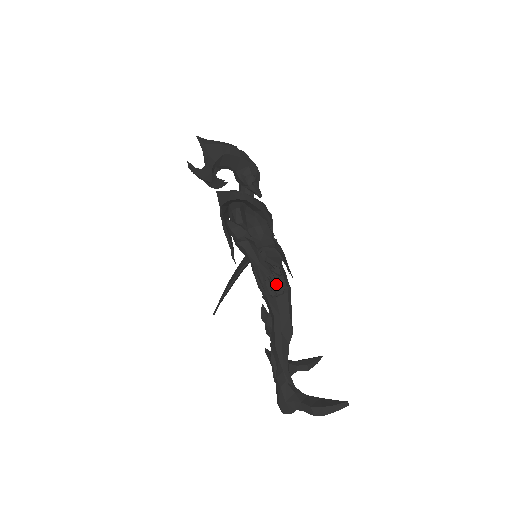
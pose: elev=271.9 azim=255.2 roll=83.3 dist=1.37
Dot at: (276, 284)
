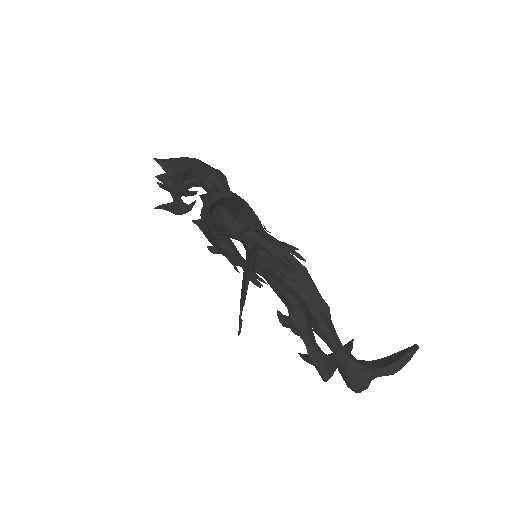
Dot at: (299, 256)
